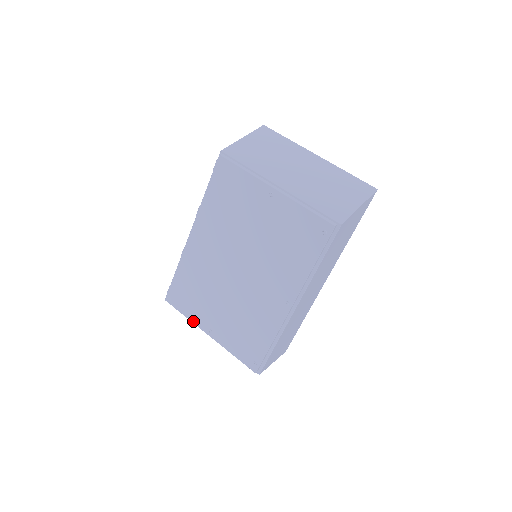
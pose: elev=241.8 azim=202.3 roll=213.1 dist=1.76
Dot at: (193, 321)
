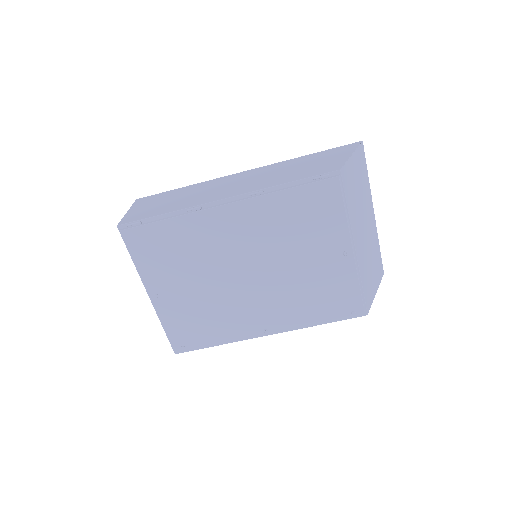
Dot at: (142, 275)
